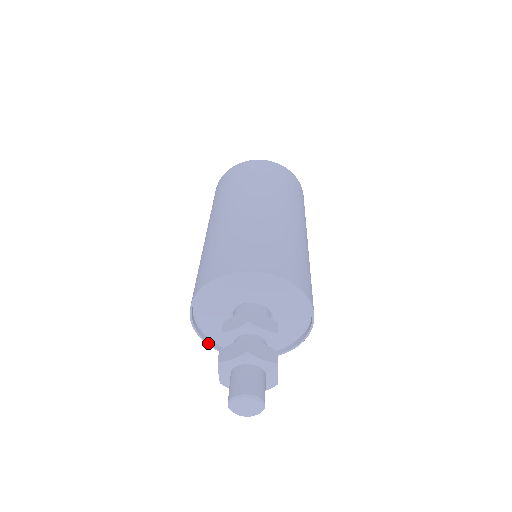
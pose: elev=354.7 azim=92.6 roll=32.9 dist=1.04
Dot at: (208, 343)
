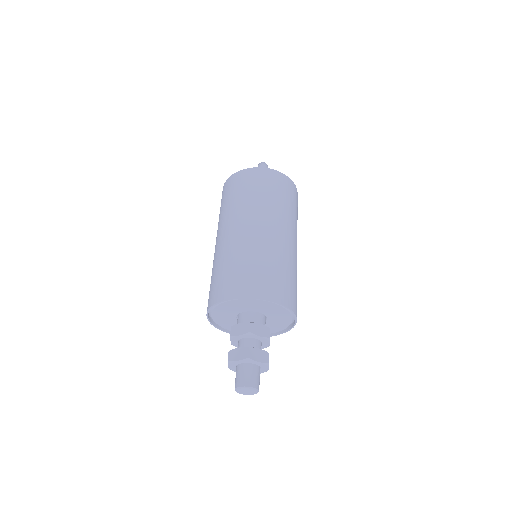
Dot at: (219, 329)
